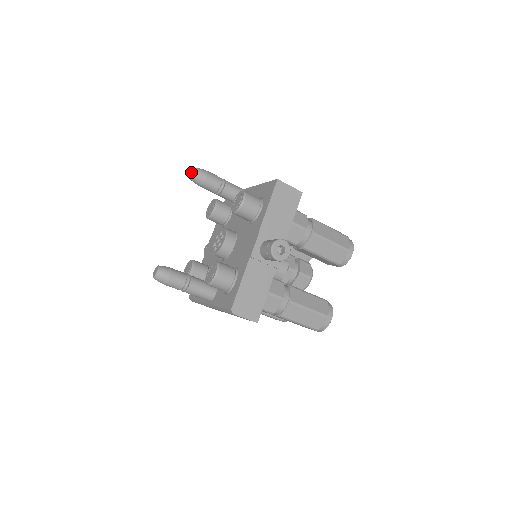
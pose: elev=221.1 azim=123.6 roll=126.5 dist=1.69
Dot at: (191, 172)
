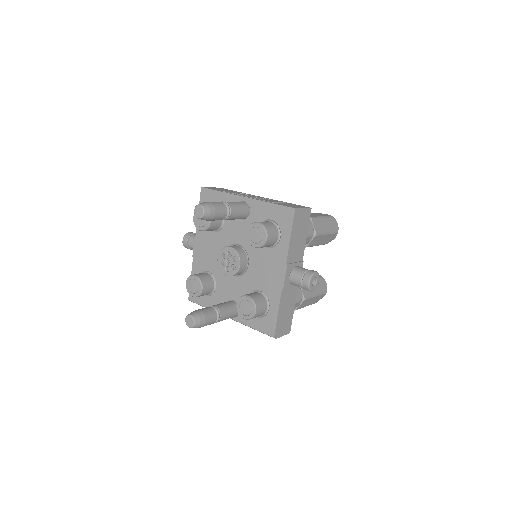
Dot at: (195, 209)
